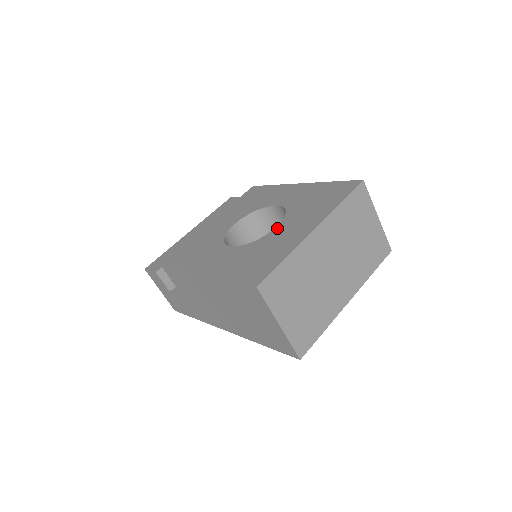
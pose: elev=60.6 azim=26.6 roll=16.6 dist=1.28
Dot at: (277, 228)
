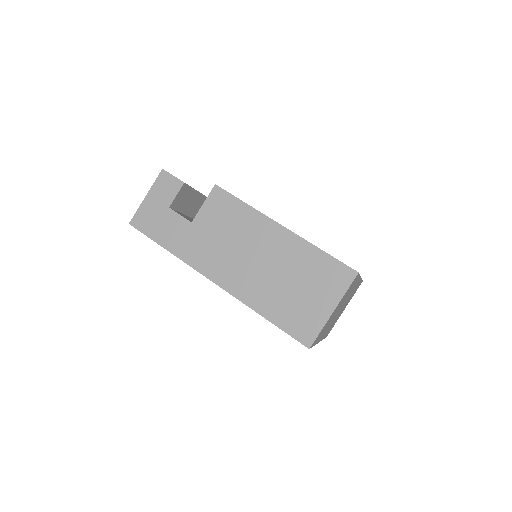
Dot at: occluded
